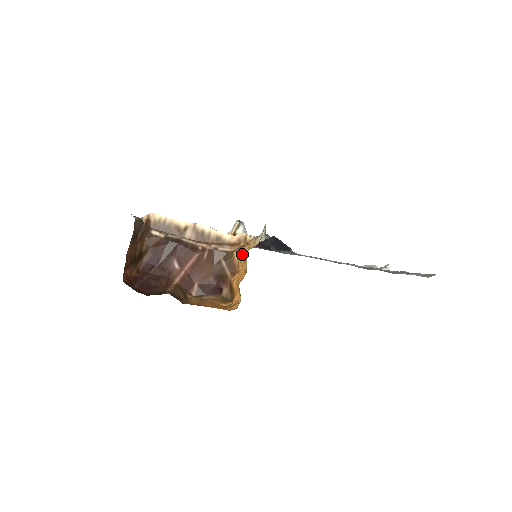
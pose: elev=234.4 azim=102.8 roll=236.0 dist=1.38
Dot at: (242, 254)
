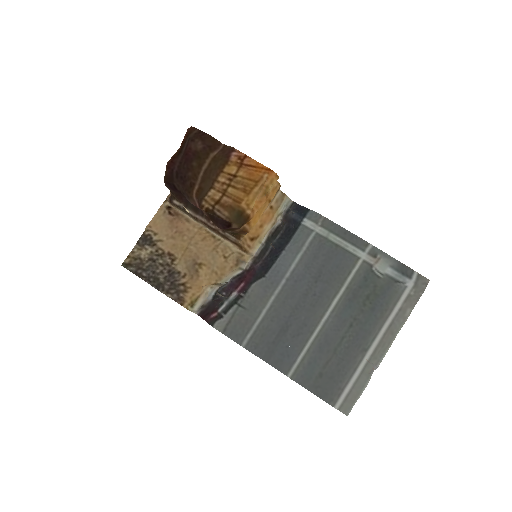
Dot at: occluded
